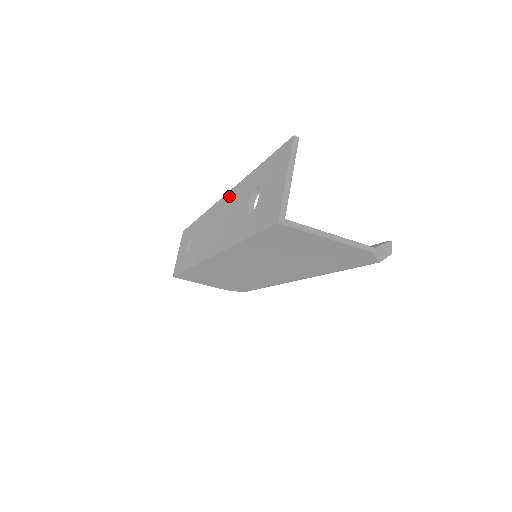
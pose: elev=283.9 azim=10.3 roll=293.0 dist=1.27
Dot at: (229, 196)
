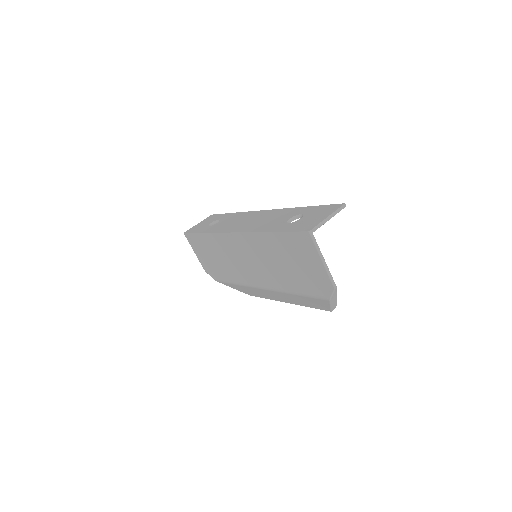
Dot at: (274, 211)
